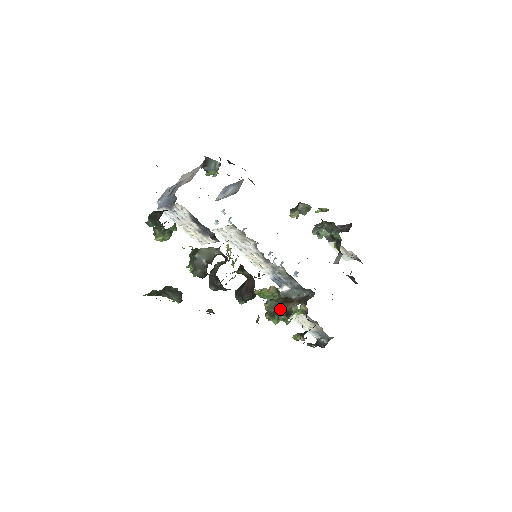
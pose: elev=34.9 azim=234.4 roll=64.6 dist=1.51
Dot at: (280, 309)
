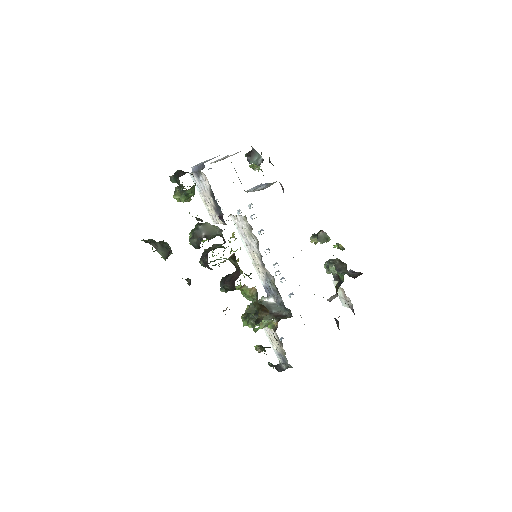
Dot at: (257, 316)
